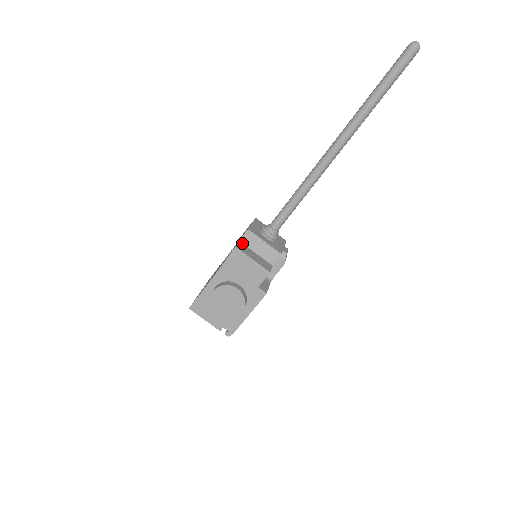
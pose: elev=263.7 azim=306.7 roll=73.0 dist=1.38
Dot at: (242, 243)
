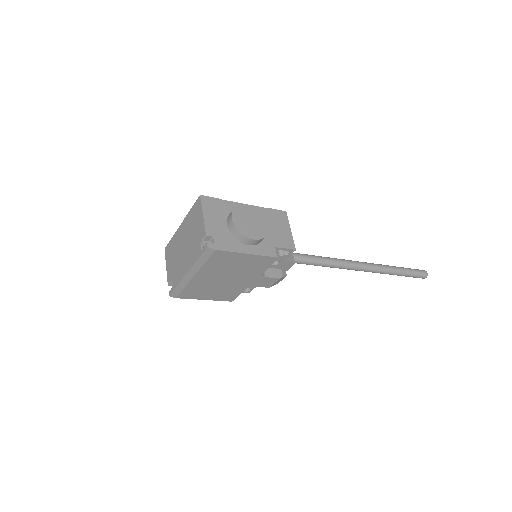
Dot at: occluded
